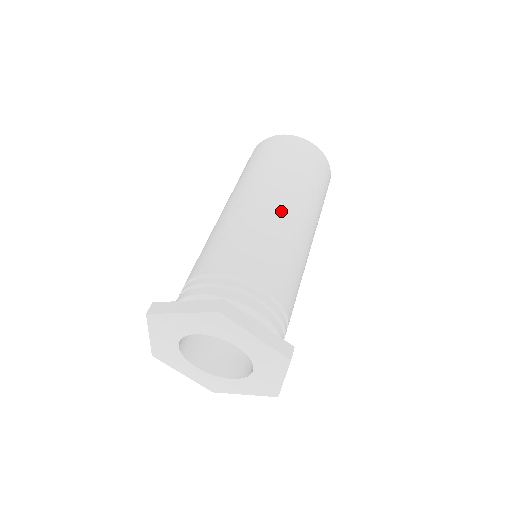
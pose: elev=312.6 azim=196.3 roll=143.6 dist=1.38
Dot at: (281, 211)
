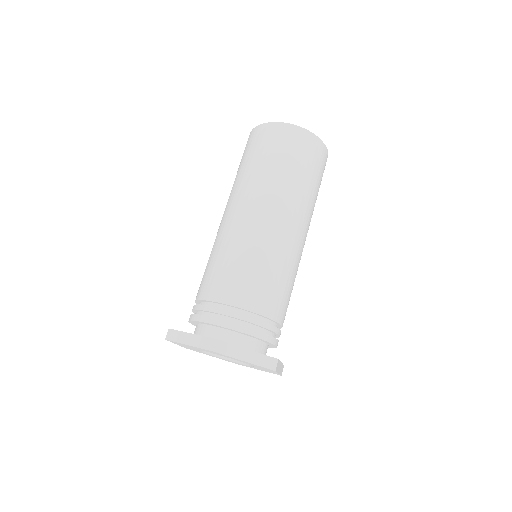
Dot at: (267, 226)
